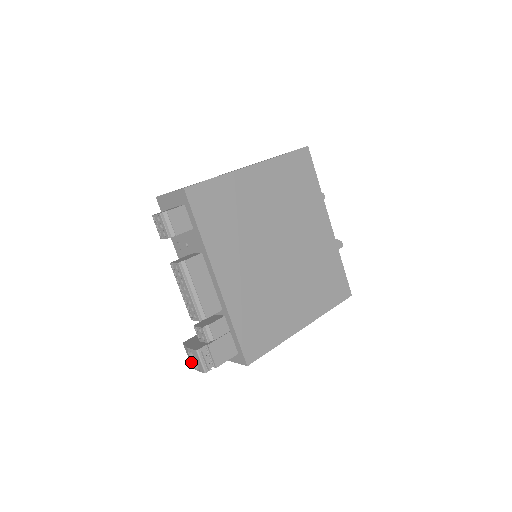
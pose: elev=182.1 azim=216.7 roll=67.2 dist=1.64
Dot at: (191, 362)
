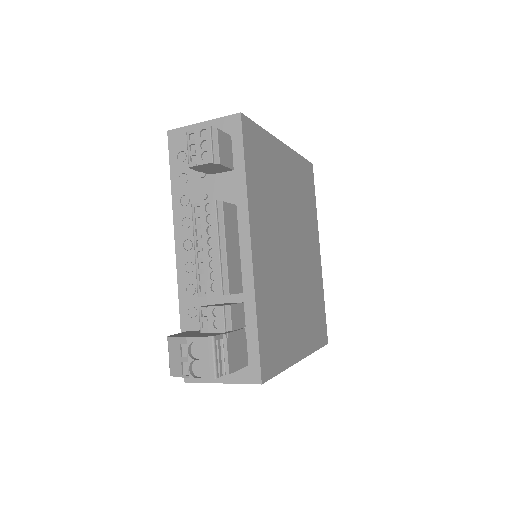
Dot at: (179, 367)
